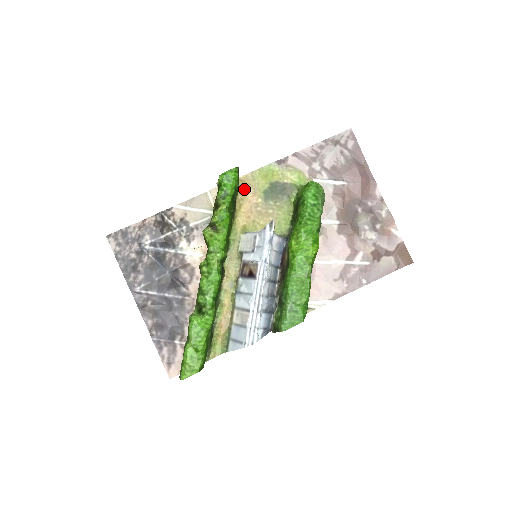
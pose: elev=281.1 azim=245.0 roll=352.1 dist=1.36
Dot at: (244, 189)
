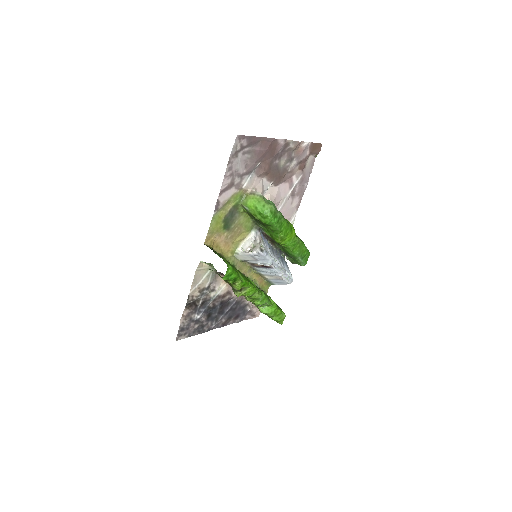
Dot at: (213, 243)
